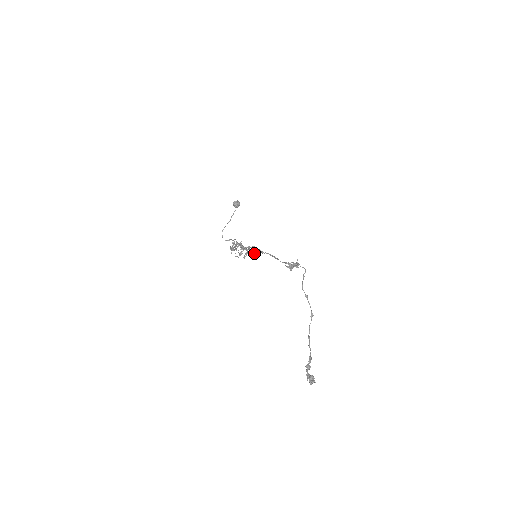
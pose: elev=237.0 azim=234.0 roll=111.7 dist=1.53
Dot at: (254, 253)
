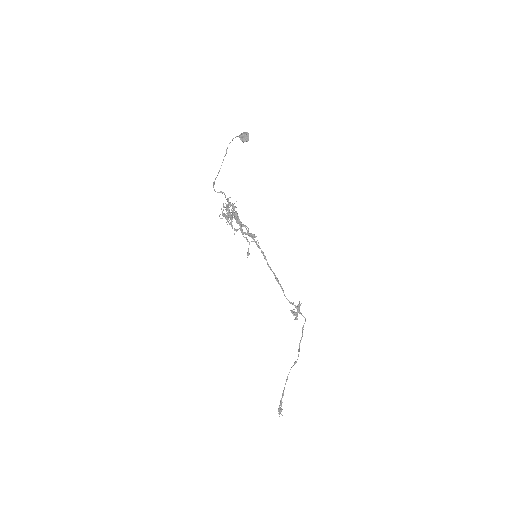
Dot at: occluded
